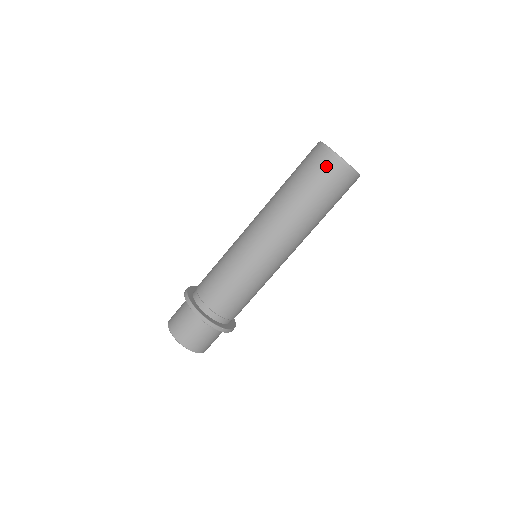
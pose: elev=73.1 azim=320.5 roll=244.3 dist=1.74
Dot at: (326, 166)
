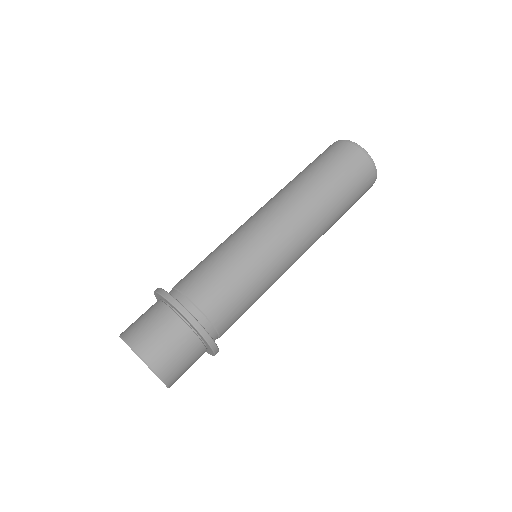
Dot at: (335, 149)
